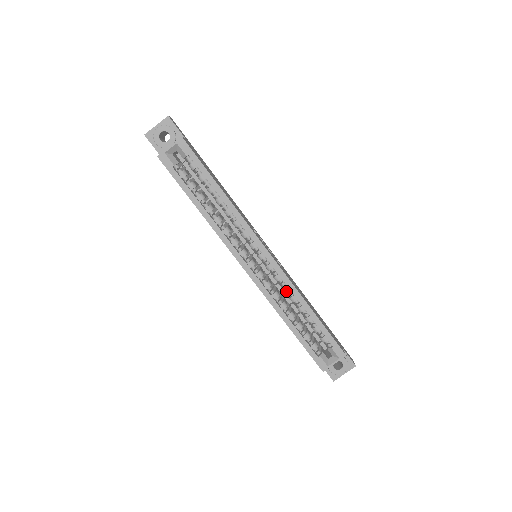
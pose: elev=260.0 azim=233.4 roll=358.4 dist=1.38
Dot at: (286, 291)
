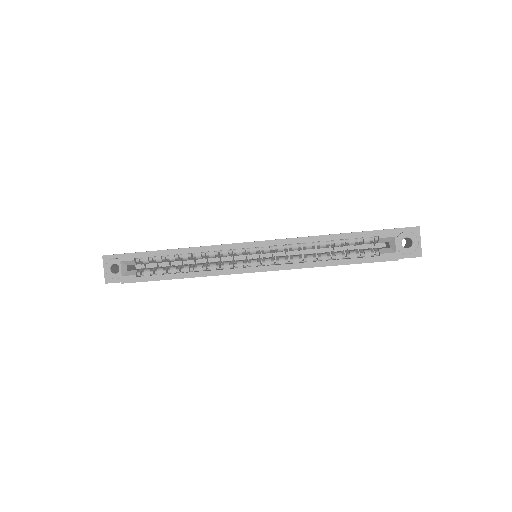
Dot at: (298, 248)
